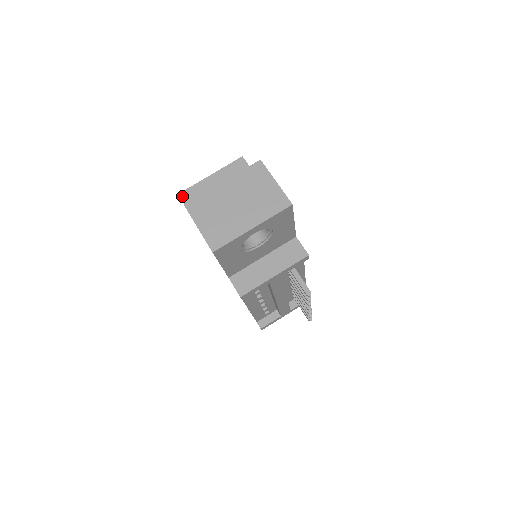
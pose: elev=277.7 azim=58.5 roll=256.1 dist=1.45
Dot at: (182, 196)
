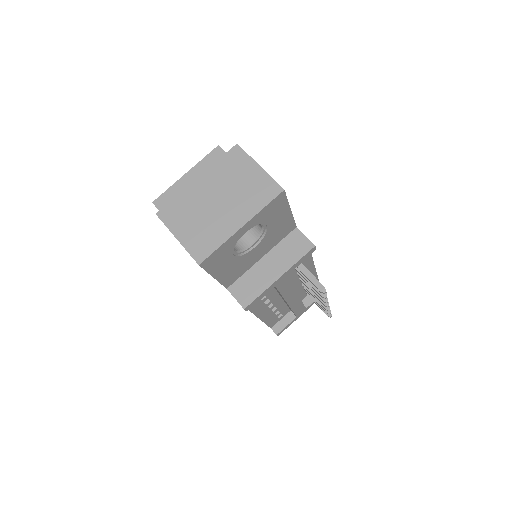
Dot at: (157, 204)
